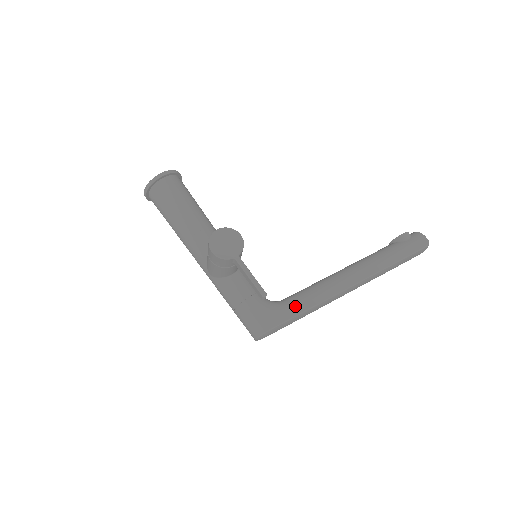
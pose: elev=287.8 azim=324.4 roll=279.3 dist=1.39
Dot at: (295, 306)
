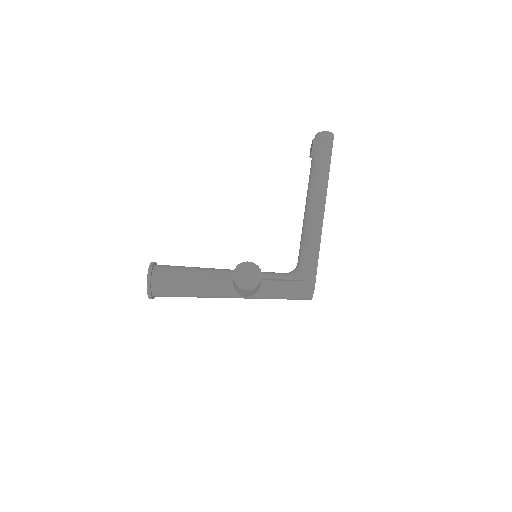
Dot at: (311, 259)
